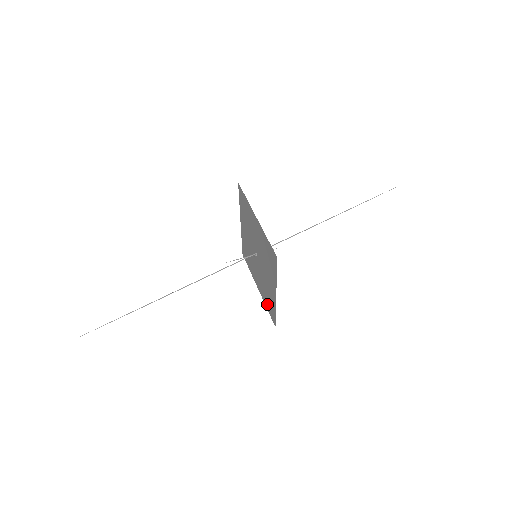
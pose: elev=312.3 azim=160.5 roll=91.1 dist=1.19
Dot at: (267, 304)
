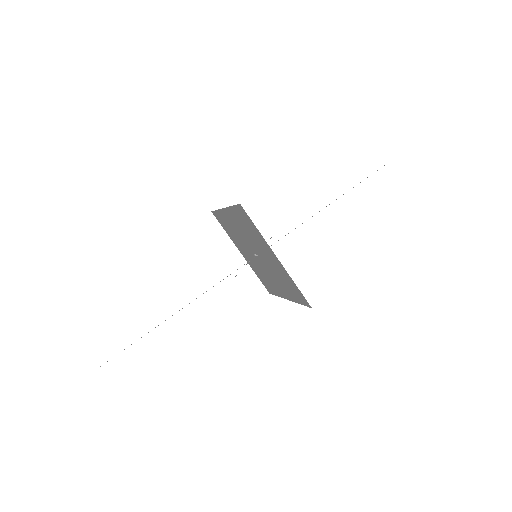
Dot at: (260, 277)
